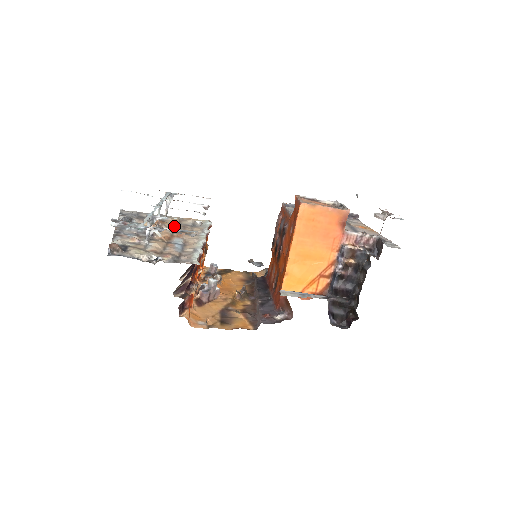
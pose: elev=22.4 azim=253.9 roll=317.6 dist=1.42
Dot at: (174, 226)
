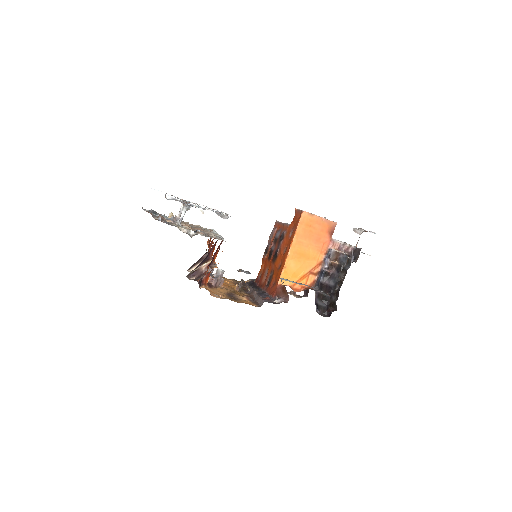
Dot at: occluded
